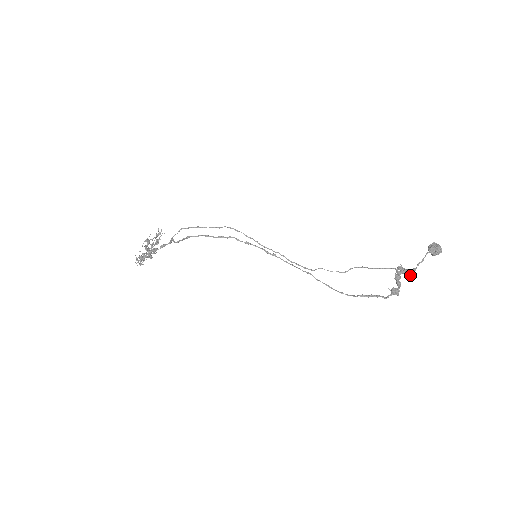
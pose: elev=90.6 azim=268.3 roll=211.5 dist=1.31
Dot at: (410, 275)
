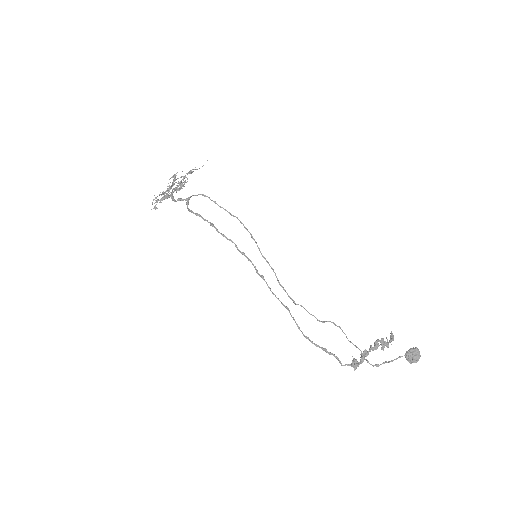
Dot at: occluded
